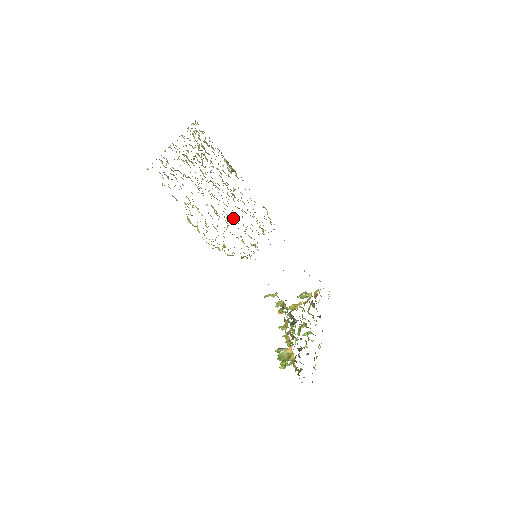
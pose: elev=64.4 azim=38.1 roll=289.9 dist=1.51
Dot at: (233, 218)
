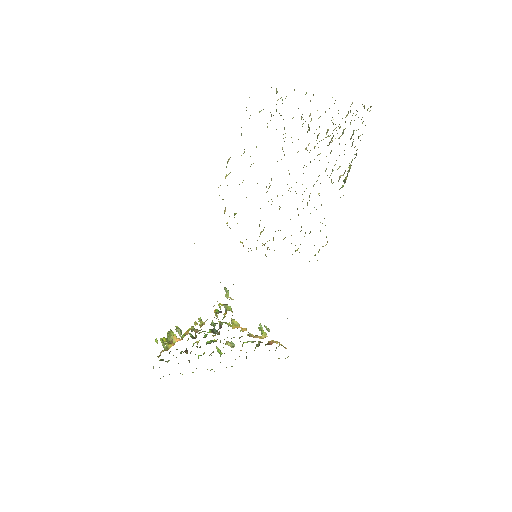
Dot at: occluded
